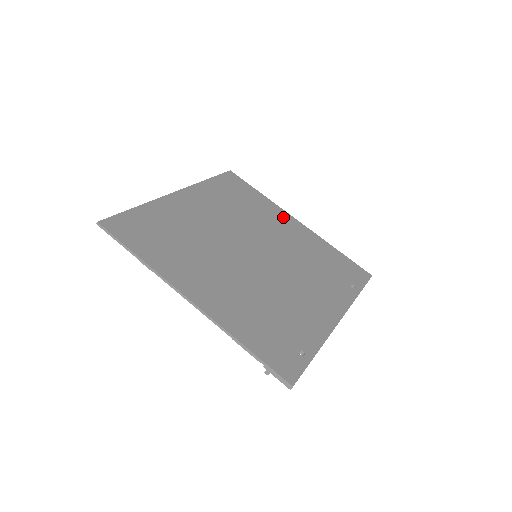
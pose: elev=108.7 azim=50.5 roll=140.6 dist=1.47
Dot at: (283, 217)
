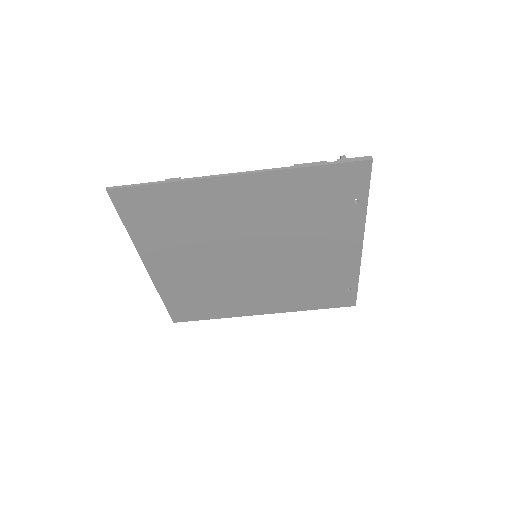
Dot at: (221, 191)
